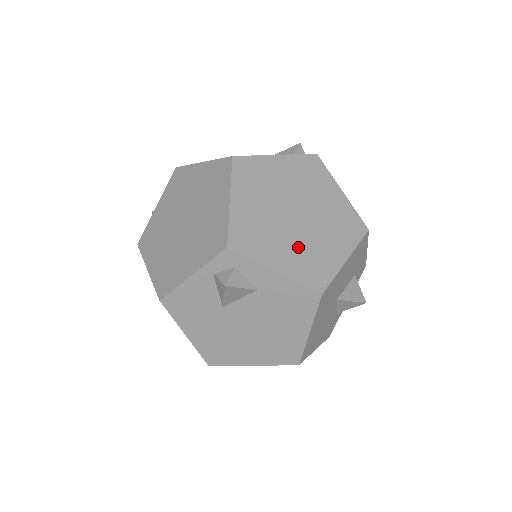
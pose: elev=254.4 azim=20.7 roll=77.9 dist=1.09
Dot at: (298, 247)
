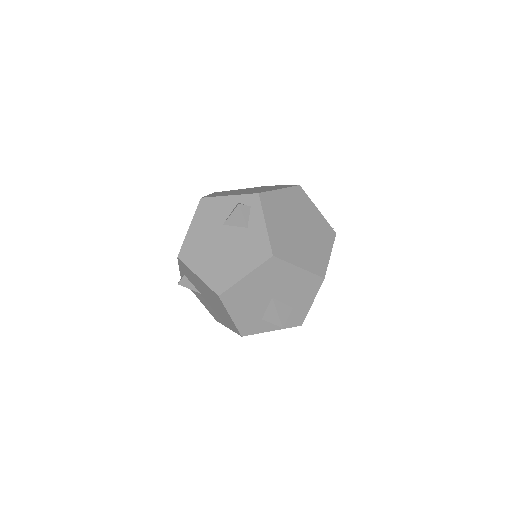
Dot at: (285, 234)
